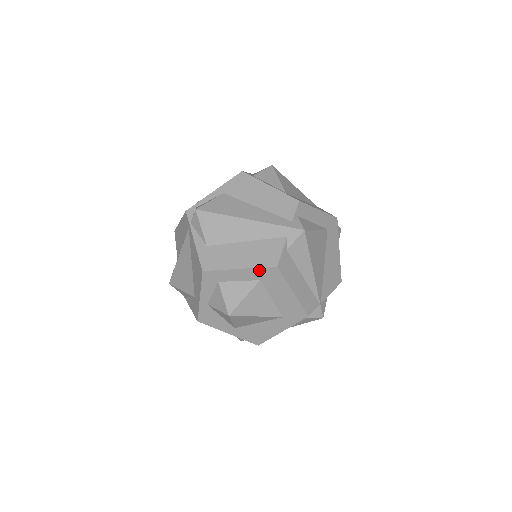
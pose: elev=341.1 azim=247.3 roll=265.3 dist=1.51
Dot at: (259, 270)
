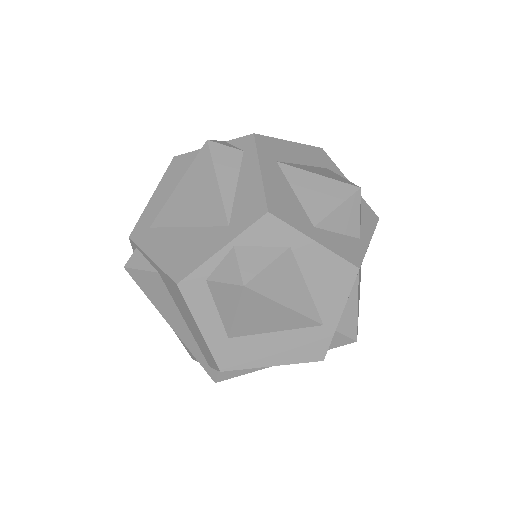
Dot at: occluded
